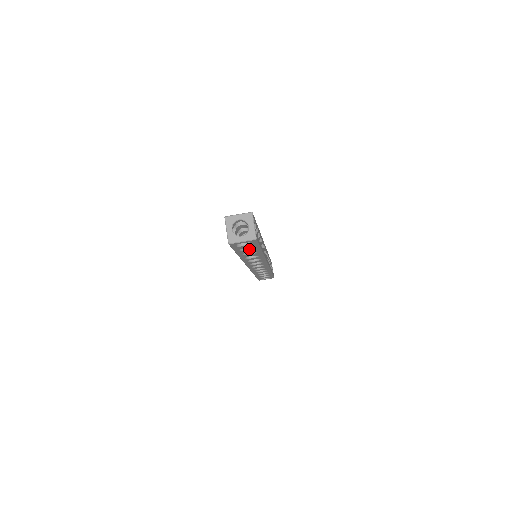
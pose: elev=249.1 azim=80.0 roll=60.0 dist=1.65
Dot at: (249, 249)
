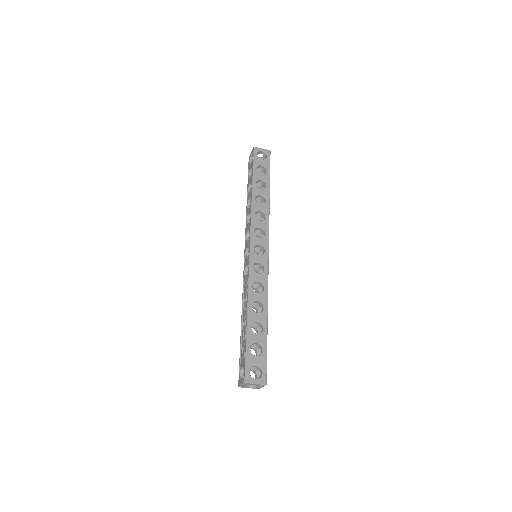
Dot at: occluded
